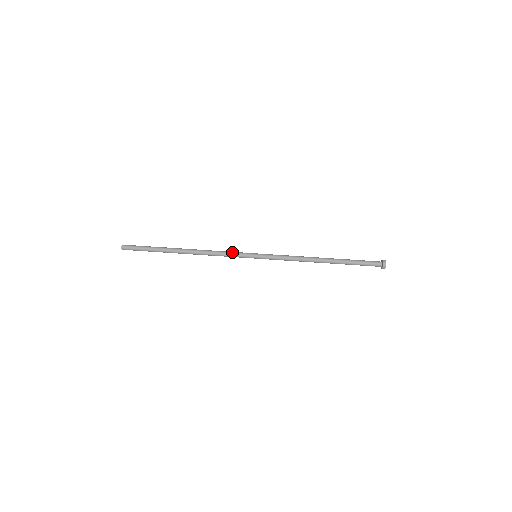
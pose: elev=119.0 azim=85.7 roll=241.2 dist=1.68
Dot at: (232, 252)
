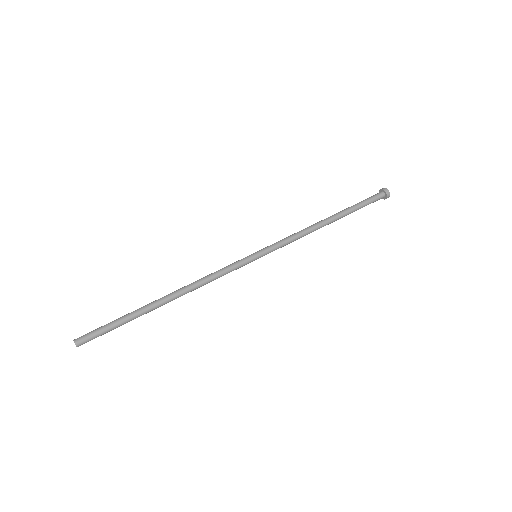
Dot at: (228, 267)
